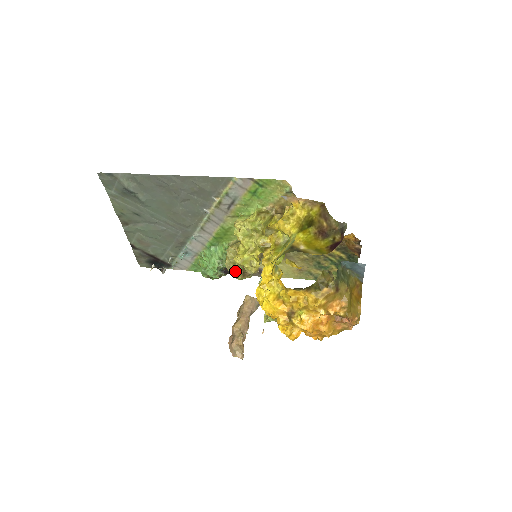
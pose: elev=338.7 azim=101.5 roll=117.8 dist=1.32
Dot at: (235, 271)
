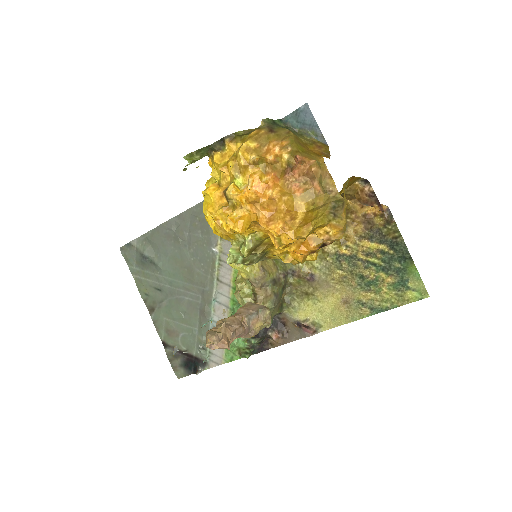
Dot at: (245, 297)
